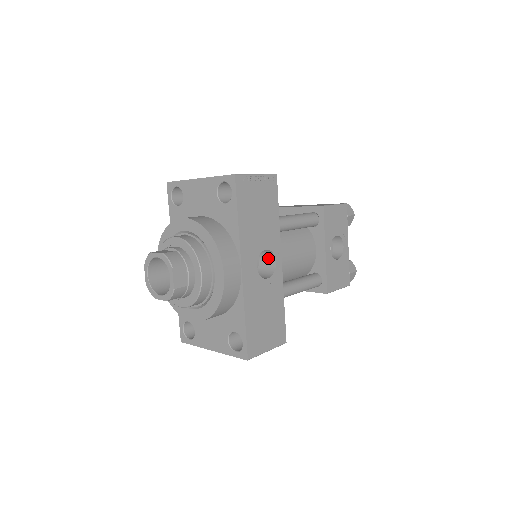
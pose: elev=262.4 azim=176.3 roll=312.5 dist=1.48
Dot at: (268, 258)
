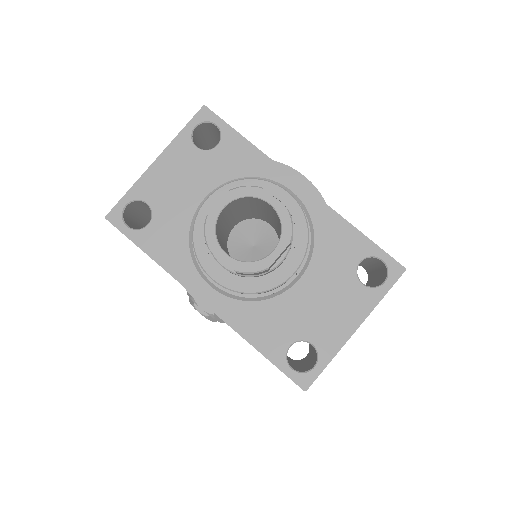
Dot at: occluded
